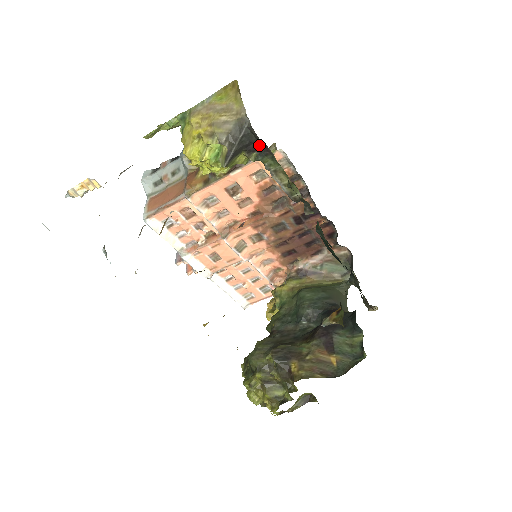
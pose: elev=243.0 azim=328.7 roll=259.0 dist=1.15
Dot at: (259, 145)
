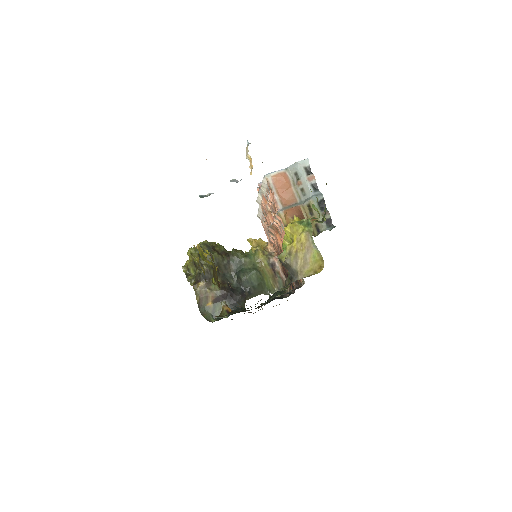
Dot at: occluded
